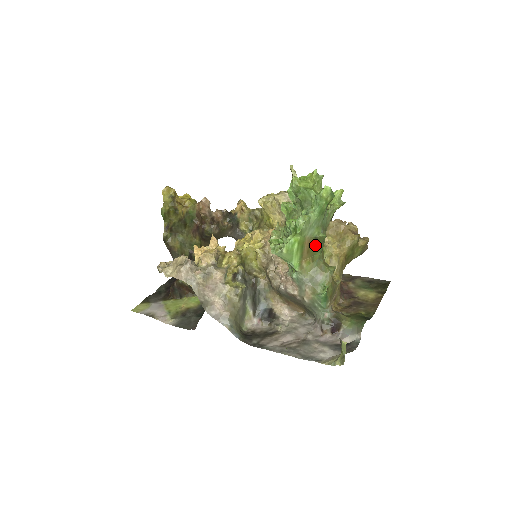
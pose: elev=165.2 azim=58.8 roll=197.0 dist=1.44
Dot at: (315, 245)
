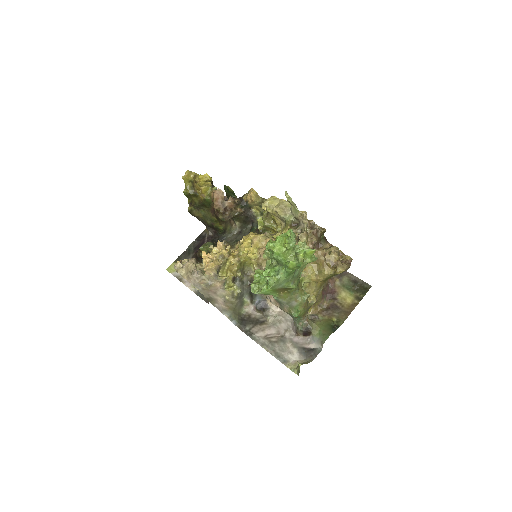
Dot at: (288, 288)
